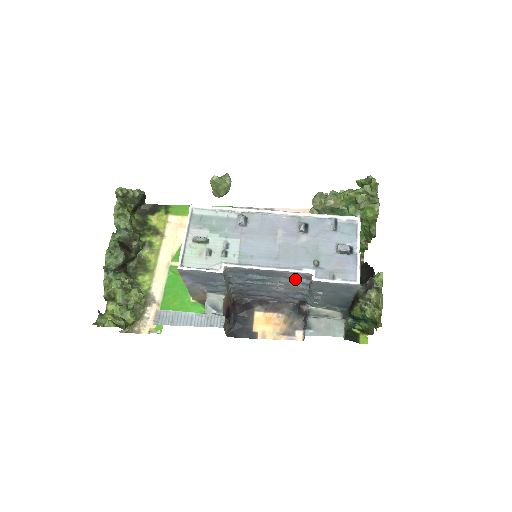
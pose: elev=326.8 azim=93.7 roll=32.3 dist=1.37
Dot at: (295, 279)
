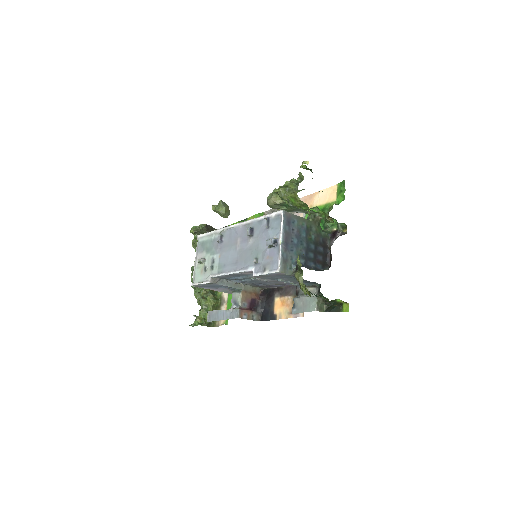
Dot at: occluded
